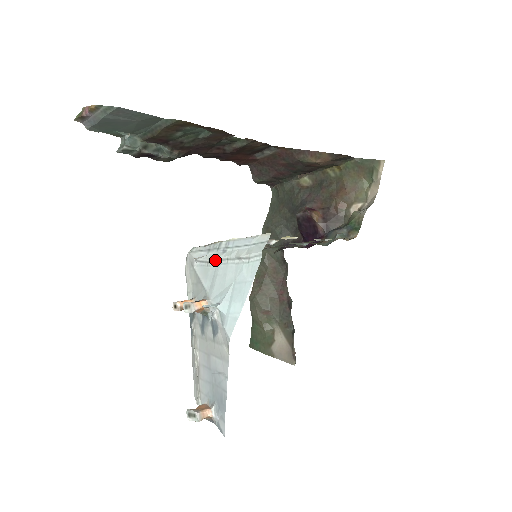
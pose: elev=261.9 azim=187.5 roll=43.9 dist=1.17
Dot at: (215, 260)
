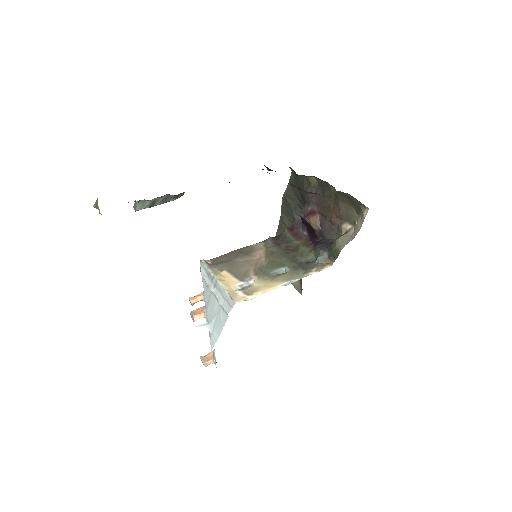
Dot at: (209, 289)
